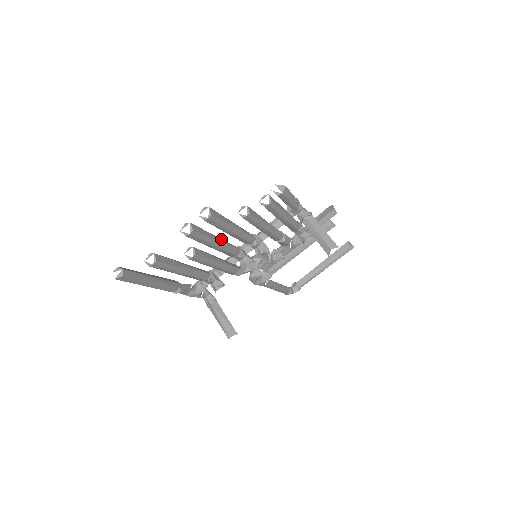
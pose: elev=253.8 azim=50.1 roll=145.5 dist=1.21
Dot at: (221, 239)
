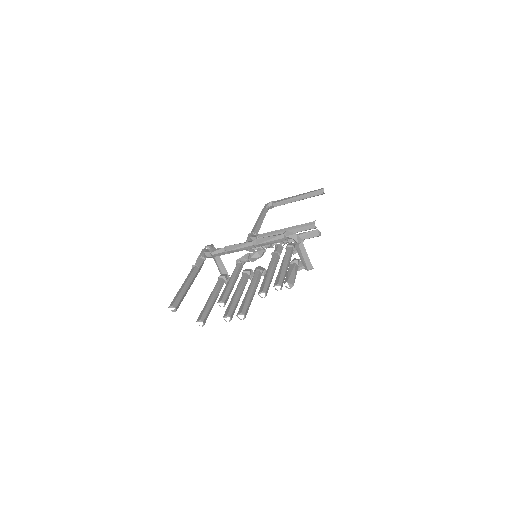
Dot at: (242, 292)
